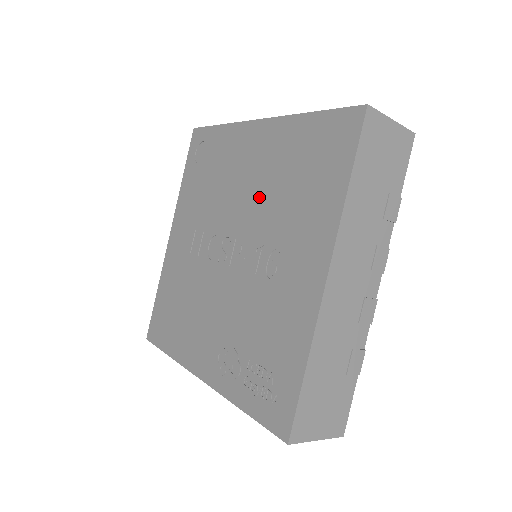
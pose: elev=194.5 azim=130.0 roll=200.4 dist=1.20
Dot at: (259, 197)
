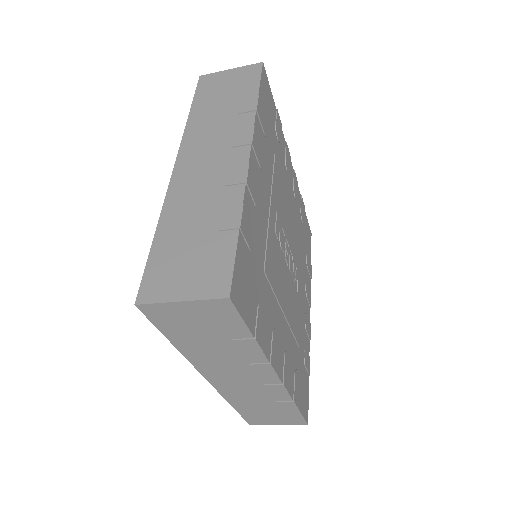
Dot at: occluded
